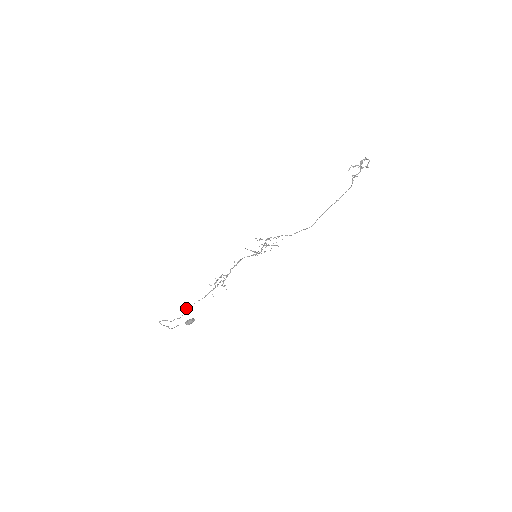
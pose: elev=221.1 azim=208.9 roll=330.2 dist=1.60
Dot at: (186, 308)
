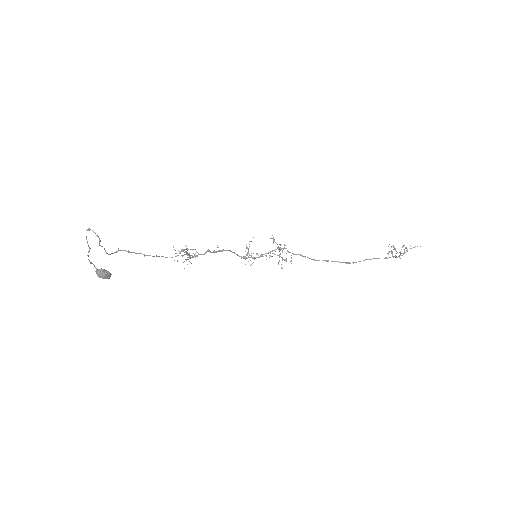
Dot at: (120, 250)
